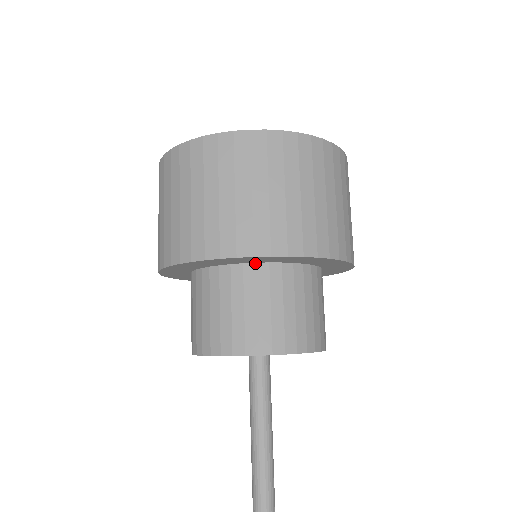
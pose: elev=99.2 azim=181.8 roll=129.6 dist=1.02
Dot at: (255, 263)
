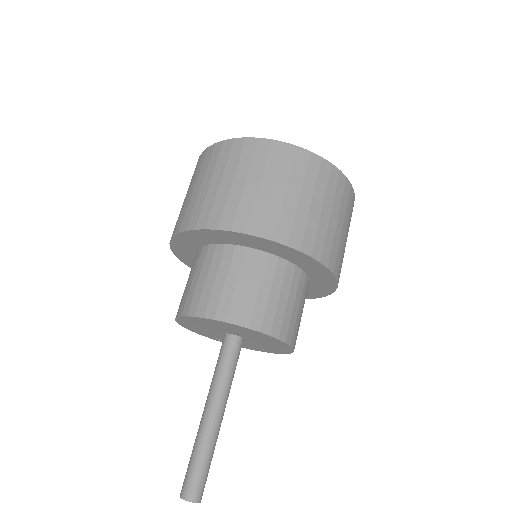
Dot at: (257, 249)
